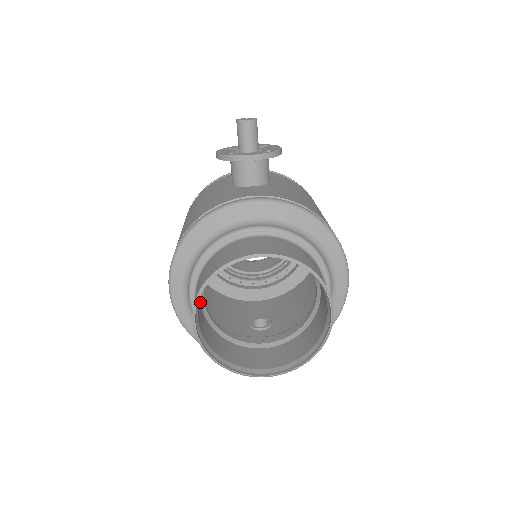
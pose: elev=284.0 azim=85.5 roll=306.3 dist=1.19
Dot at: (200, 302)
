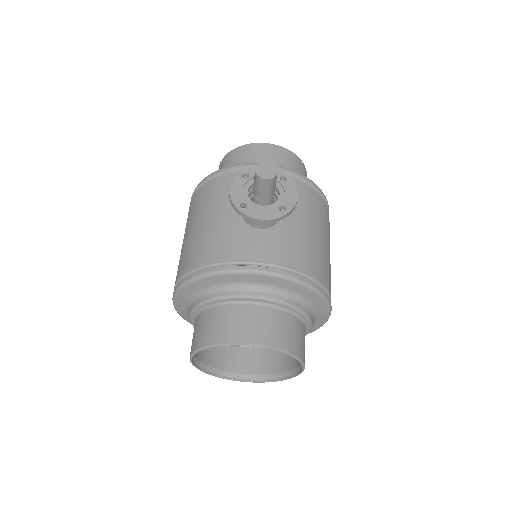
Dot at: occluded
